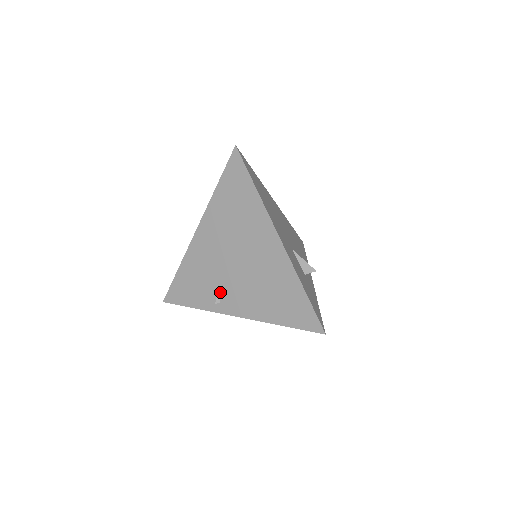
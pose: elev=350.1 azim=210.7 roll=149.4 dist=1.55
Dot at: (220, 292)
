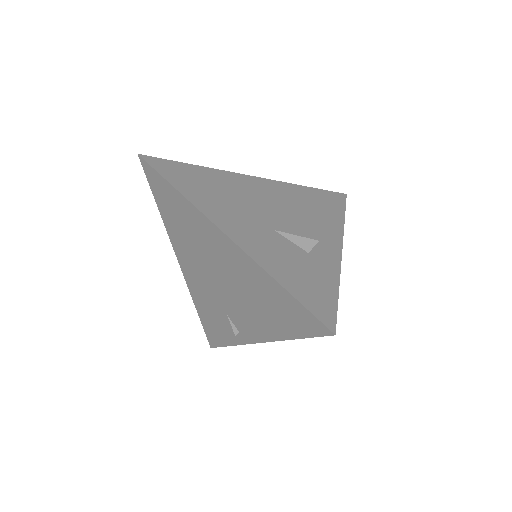
Dot at: (232, 321)
